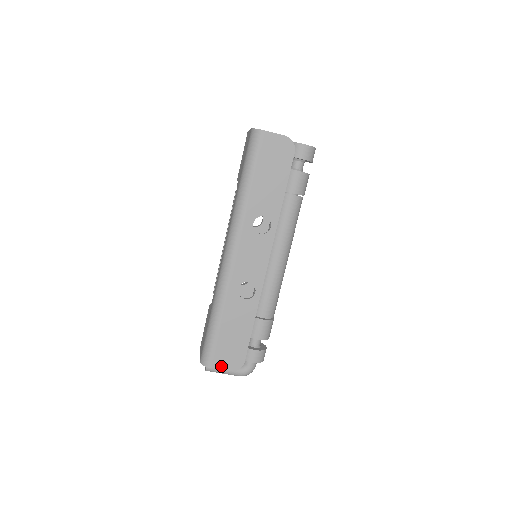
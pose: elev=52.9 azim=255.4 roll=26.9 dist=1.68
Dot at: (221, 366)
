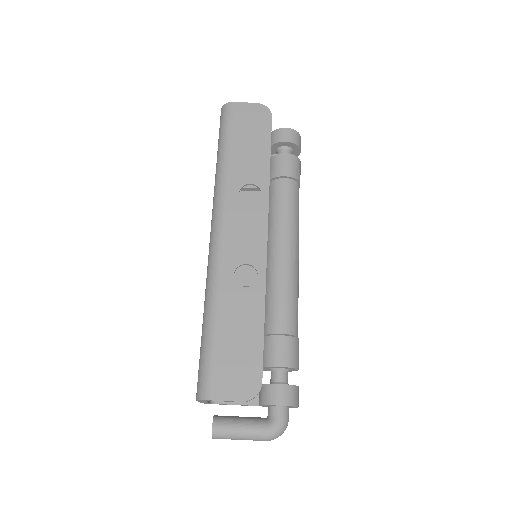
Dot at: (227, 395)
